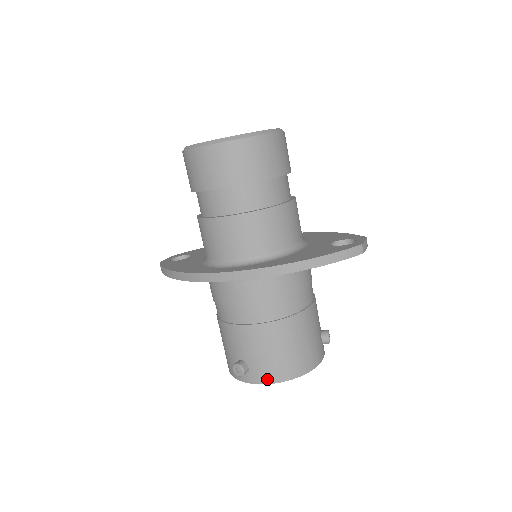
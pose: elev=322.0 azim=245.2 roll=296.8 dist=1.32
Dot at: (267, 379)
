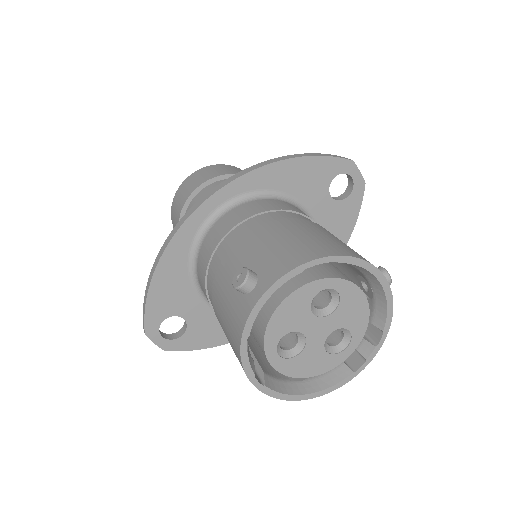
Dot at: (288, 266)
